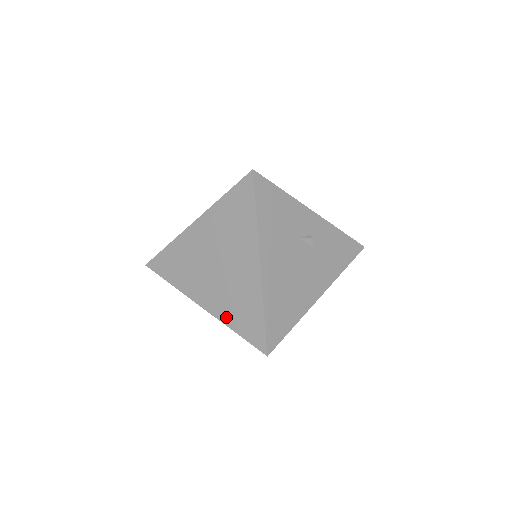
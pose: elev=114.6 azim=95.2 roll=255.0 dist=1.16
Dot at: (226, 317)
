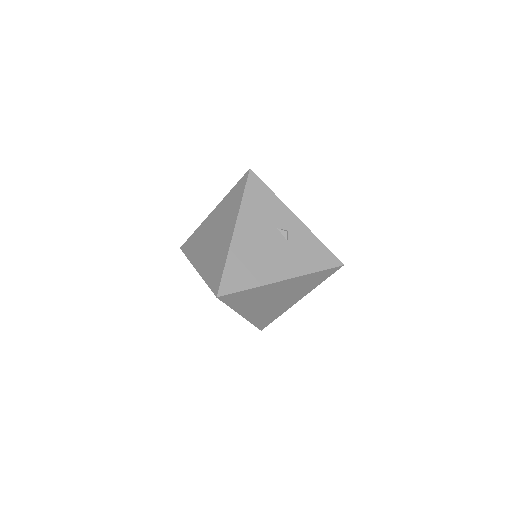
Dot at: (205, 273)
